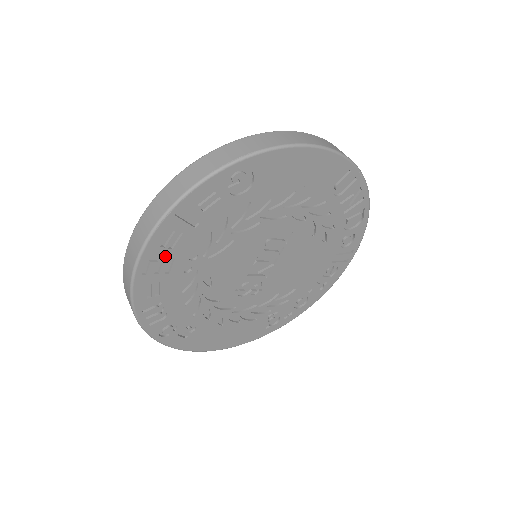
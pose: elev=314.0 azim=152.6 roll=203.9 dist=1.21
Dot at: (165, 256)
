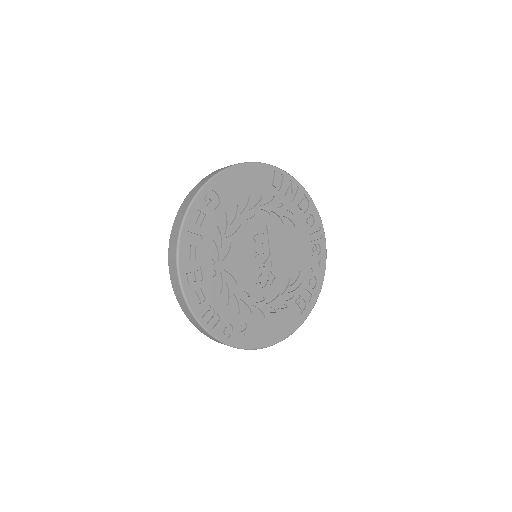
Dot at: (194, 266)
